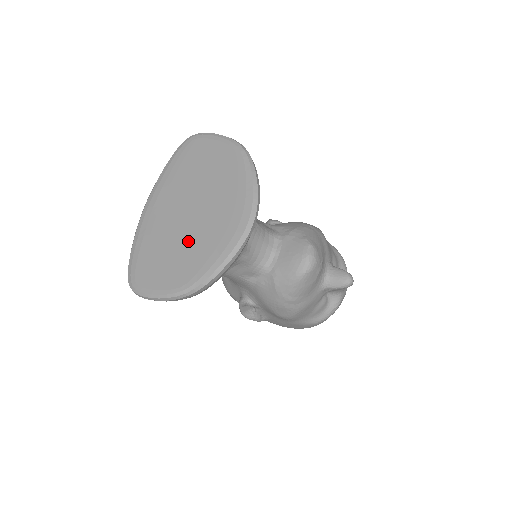
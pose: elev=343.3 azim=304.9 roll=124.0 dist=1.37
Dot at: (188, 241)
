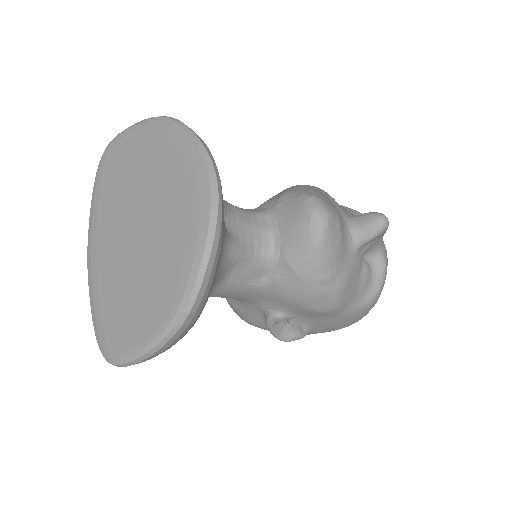
Dot at: (150, 259)
